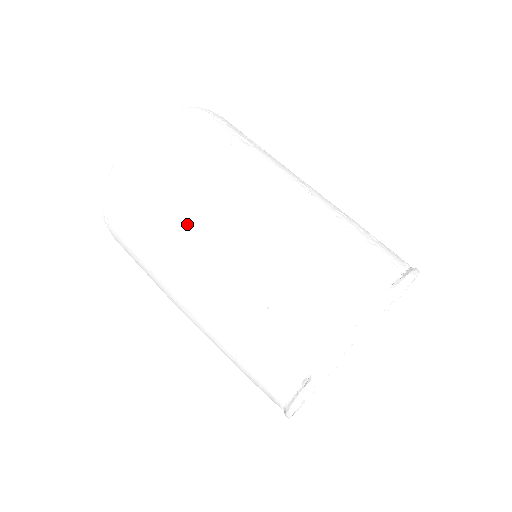
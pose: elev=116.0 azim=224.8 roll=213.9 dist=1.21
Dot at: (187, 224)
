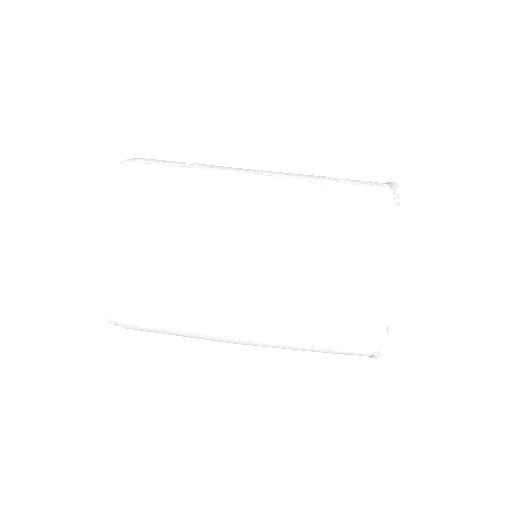
Dot at: (206, 280)
